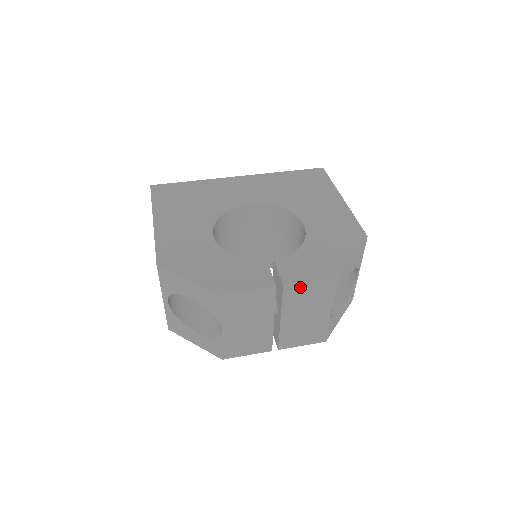
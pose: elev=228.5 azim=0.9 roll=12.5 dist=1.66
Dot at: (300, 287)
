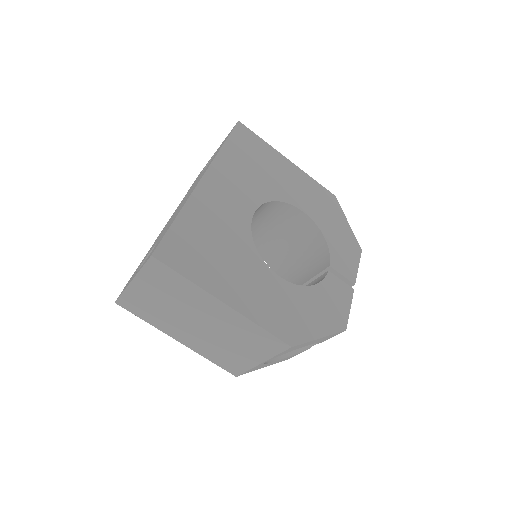
Dot at: occluded
